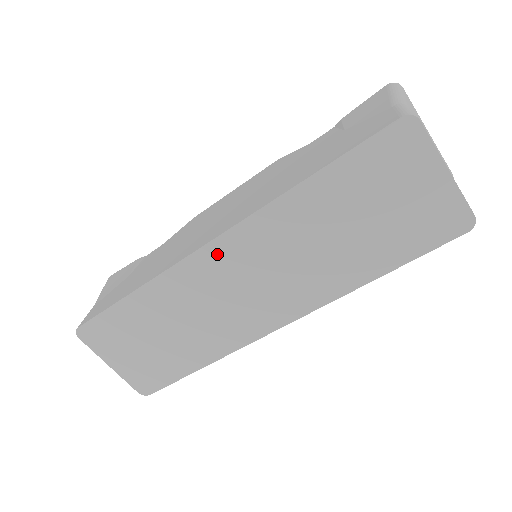
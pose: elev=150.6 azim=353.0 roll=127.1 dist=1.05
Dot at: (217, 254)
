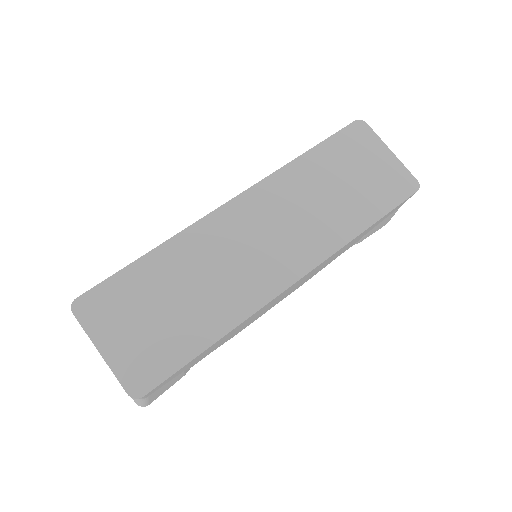
Dot at: (237, 210)
